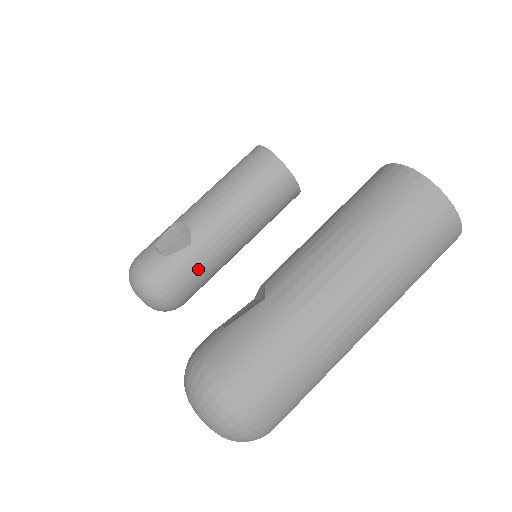
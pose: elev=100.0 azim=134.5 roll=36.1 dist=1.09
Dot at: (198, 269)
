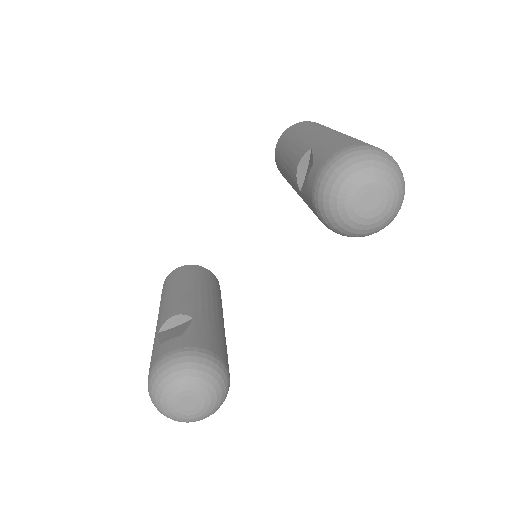
Dot at: (216, 334)
